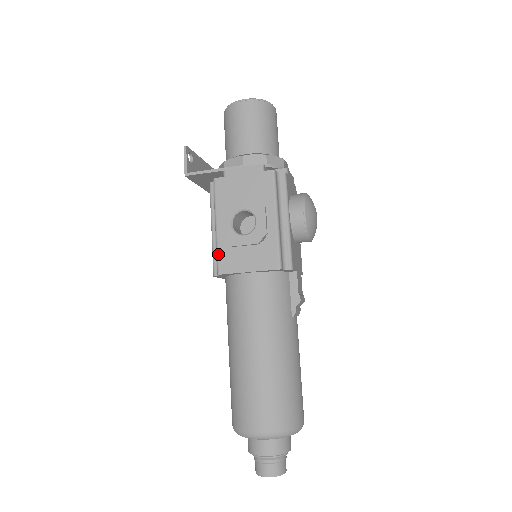
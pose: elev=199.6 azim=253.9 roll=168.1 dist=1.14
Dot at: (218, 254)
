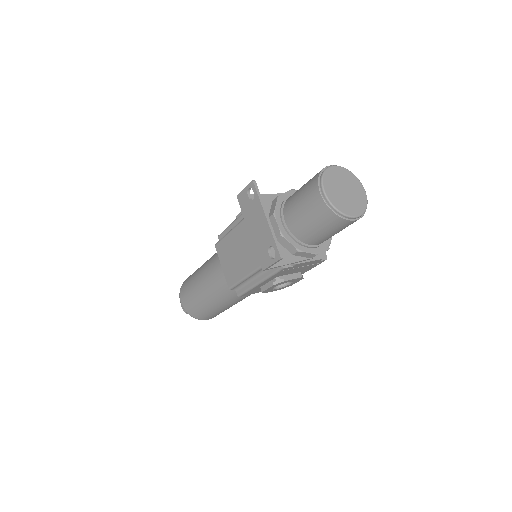
Dot at: (248, 292)
